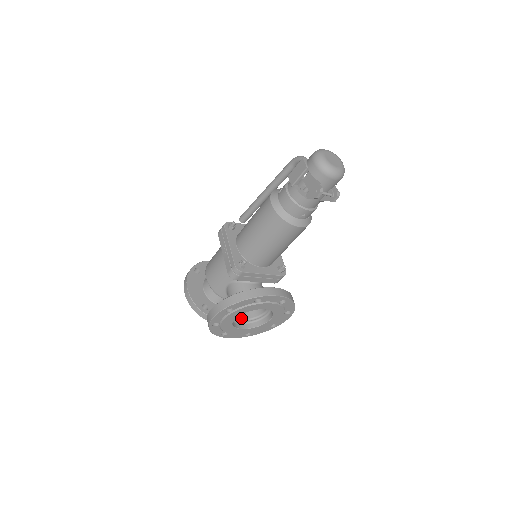
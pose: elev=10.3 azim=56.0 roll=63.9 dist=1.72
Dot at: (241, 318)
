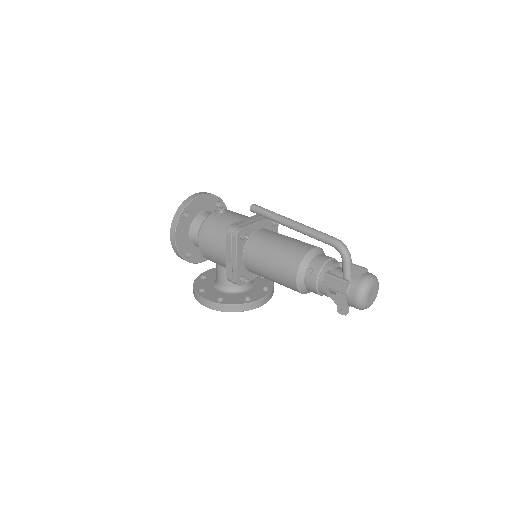
Dot at: occluded
